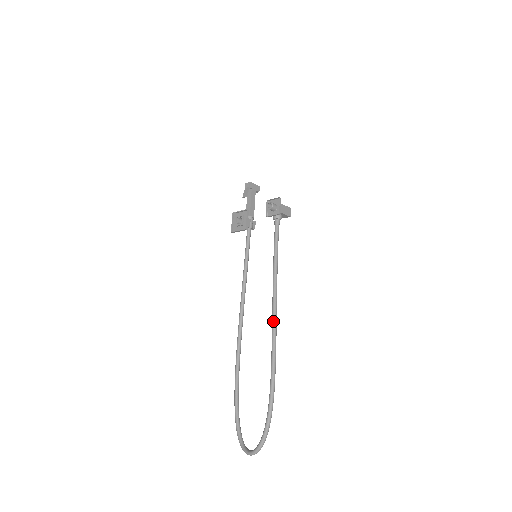
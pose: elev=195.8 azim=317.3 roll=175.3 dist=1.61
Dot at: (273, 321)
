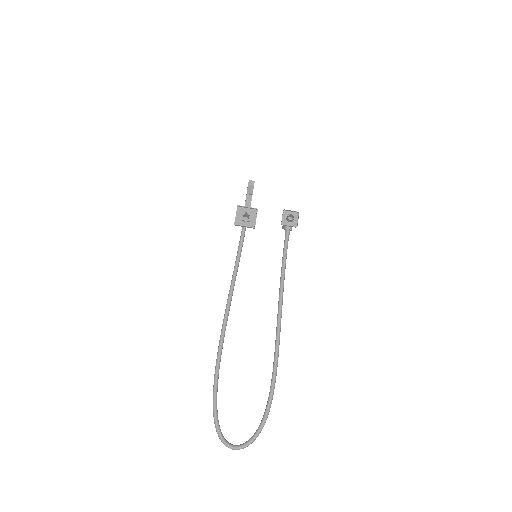
Dot at: (280, 324)
